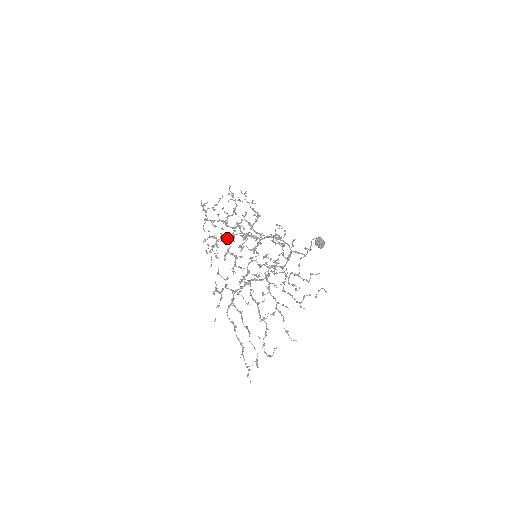
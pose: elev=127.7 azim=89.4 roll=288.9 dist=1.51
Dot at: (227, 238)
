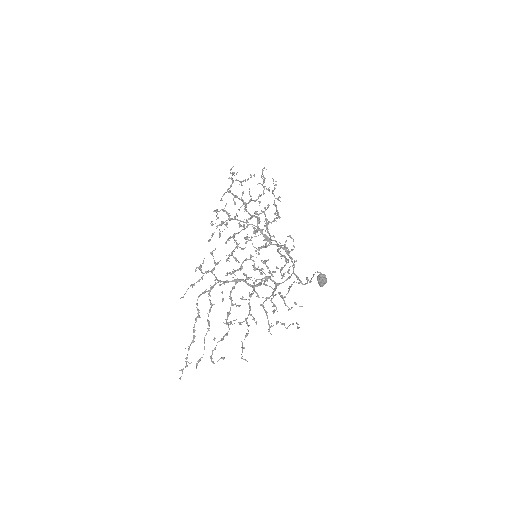
Dot at: occluded
